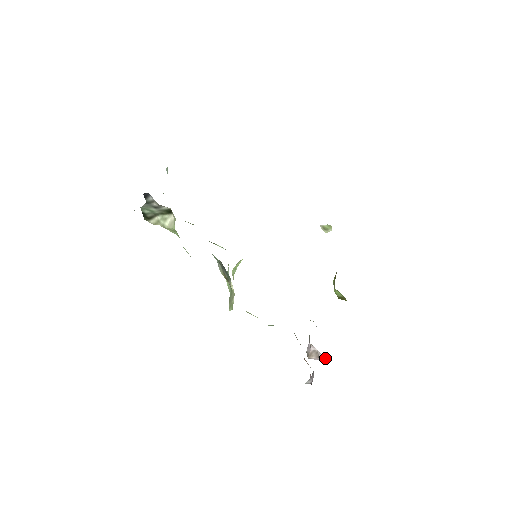
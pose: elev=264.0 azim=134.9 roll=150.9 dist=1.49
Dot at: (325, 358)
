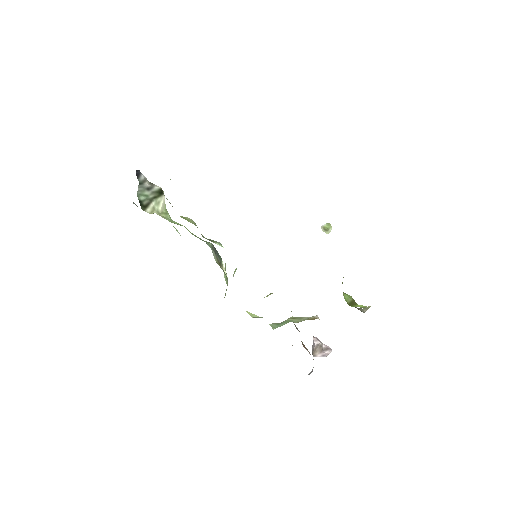
Dot at: (328, 348)
